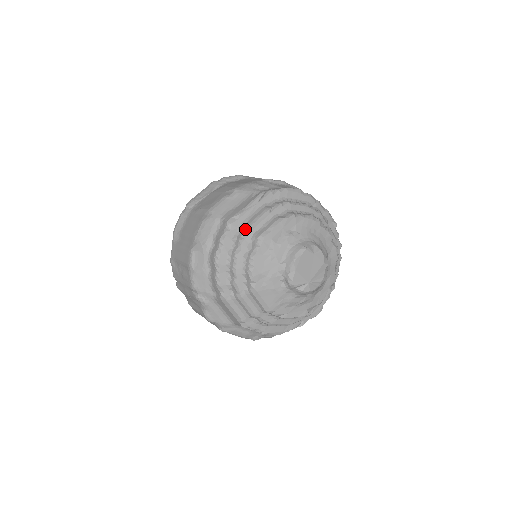
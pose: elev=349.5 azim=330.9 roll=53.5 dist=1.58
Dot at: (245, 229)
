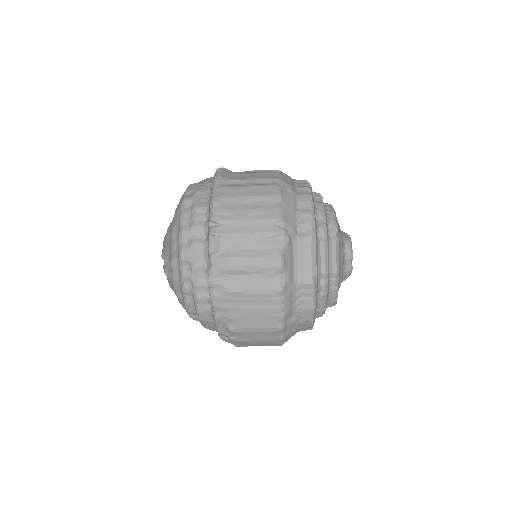
Dot at: (319, 193)
